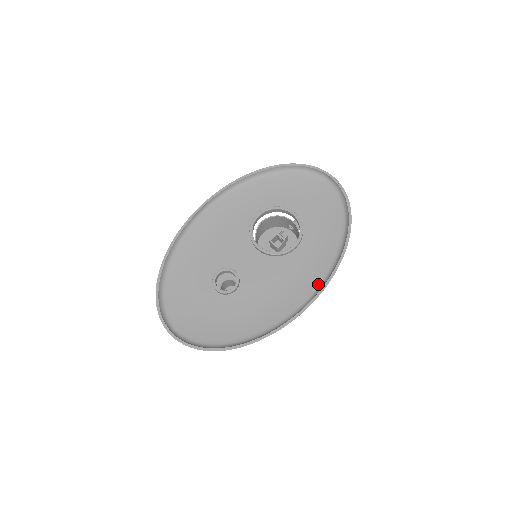
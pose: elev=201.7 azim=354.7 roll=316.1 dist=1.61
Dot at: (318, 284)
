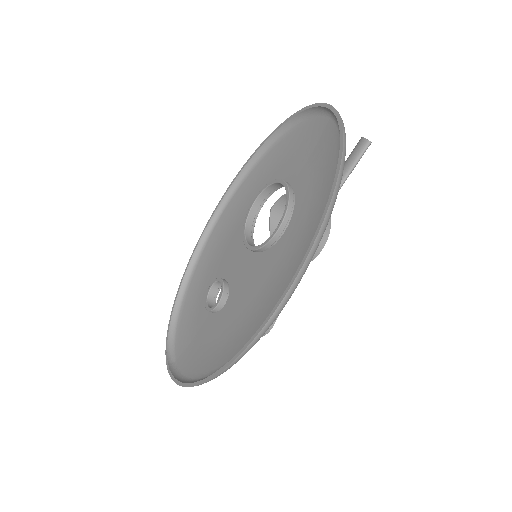
Dot at: occluded
